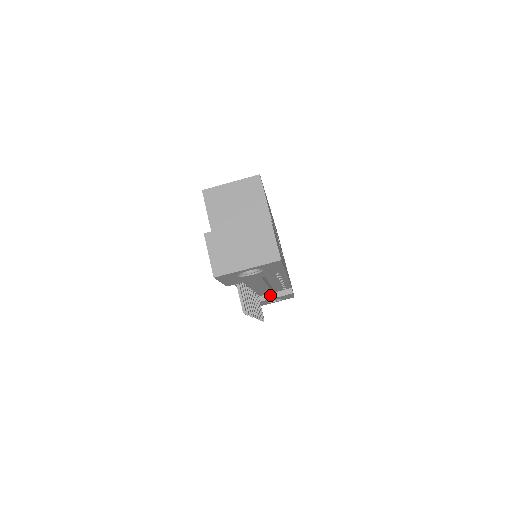
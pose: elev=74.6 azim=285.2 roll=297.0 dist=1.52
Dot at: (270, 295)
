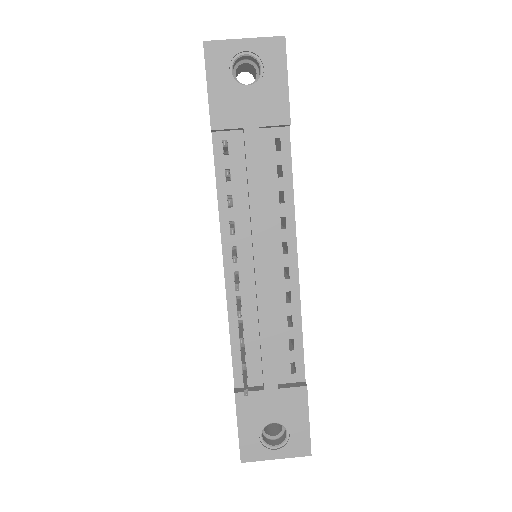
Dot at: (266, 339)
